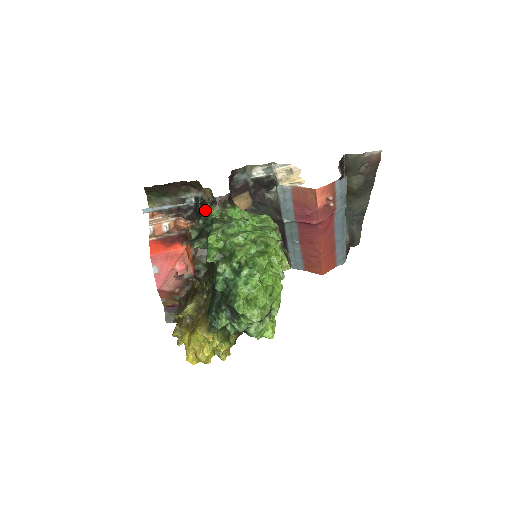
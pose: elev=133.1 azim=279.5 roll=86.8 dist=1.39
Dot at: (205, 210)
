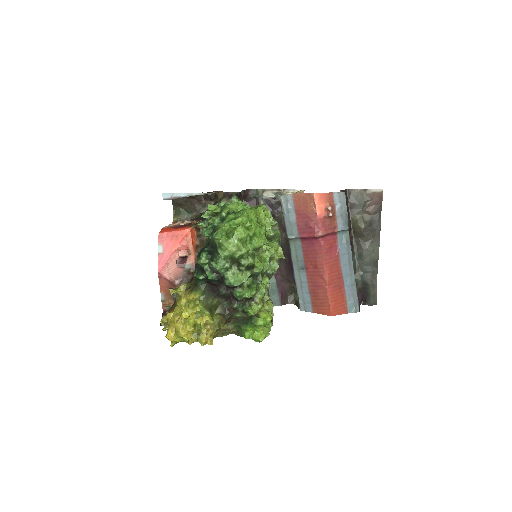
Dot at: occluded
